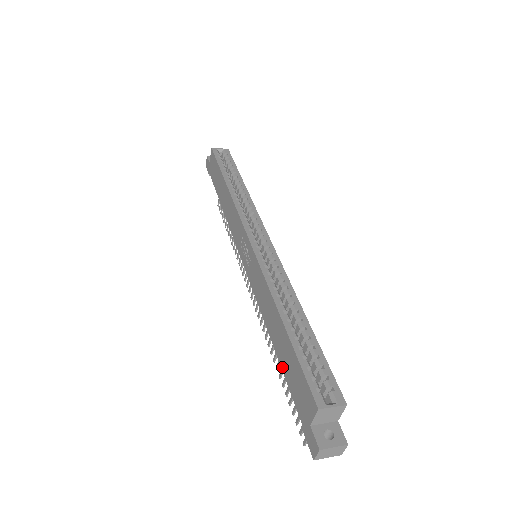
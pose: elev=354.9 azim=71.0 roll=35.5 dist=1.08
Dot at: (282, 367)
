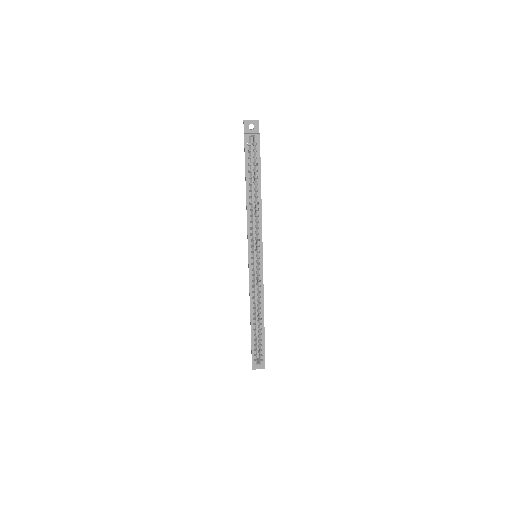
Dot at: occluded
